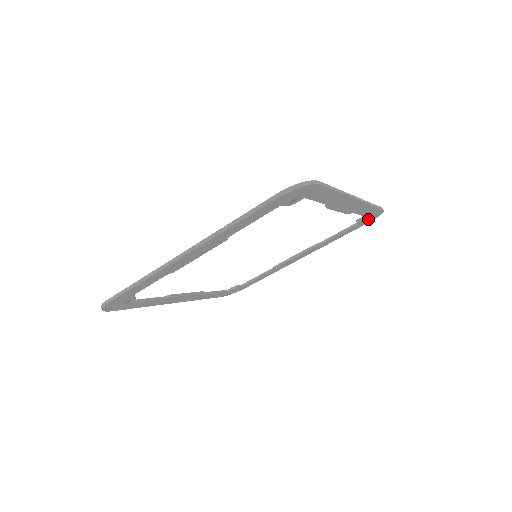
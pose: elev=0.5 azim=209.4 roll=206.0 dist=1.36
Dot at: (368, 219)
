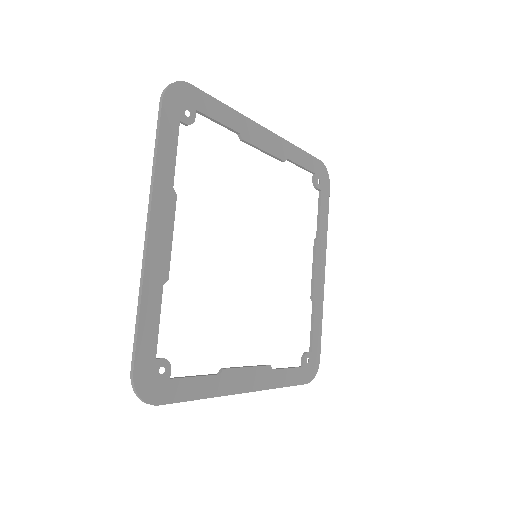
Dot at: (322, 180)
